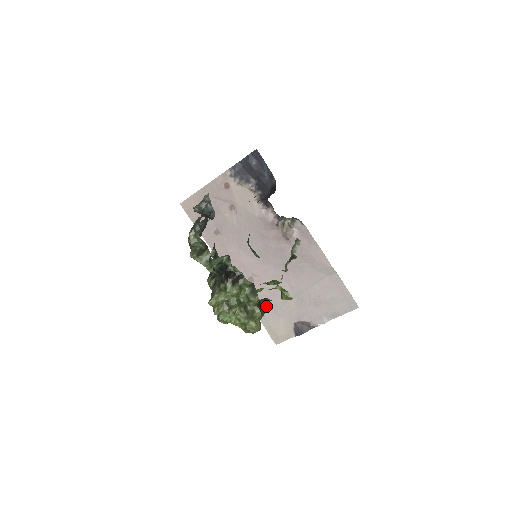
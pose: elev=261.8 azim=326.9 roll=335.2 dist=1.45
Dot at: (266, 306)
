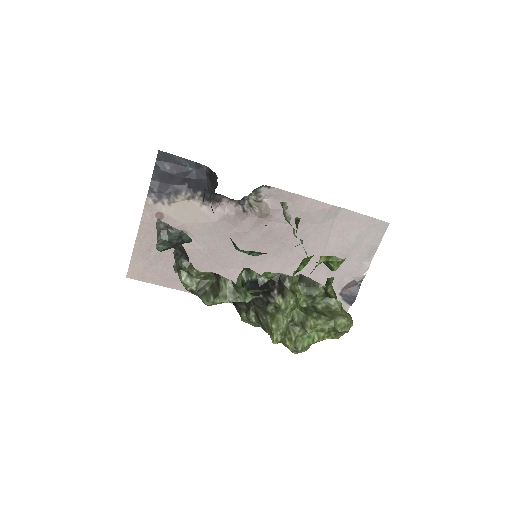
Dot at: occluded
